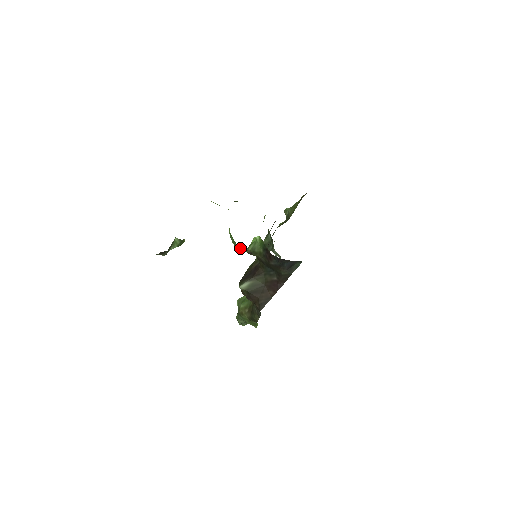
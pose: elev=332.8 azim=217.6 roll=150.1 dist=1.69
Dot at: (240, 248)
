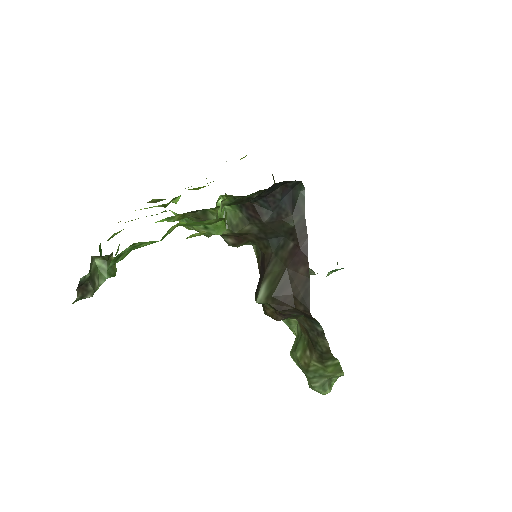
Dot at: (197, 216)
